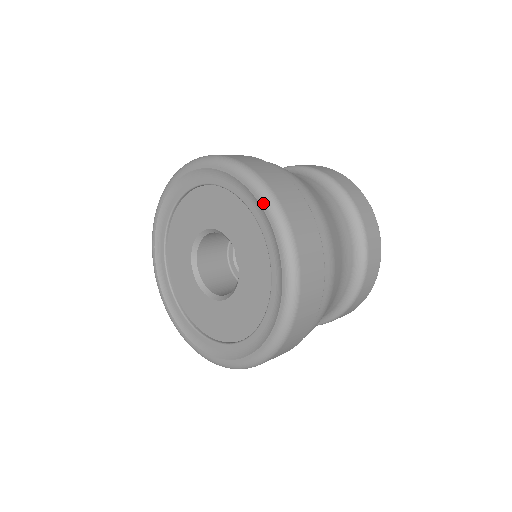
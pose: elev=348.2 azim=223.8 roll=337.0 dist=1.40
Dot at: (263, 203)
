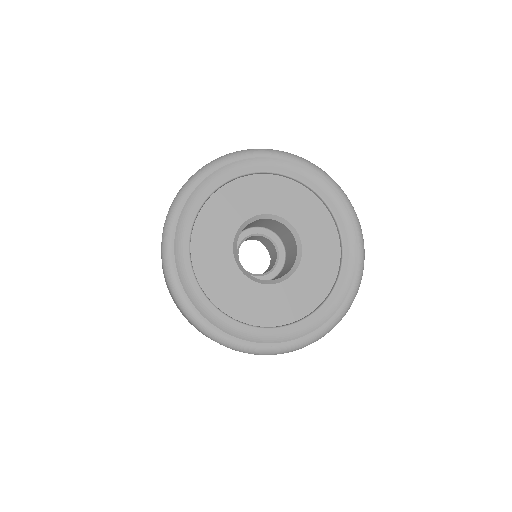
Dot at: (253, 154)
